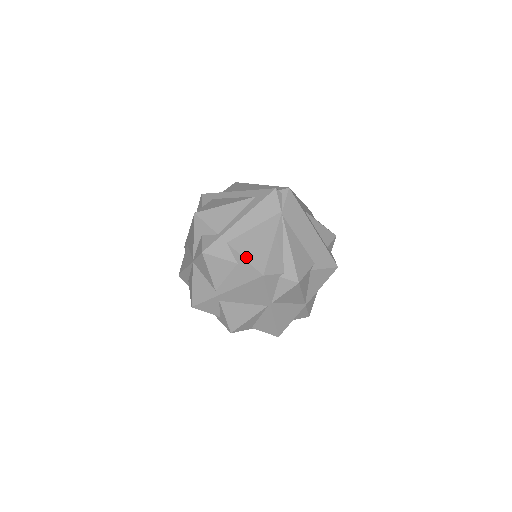
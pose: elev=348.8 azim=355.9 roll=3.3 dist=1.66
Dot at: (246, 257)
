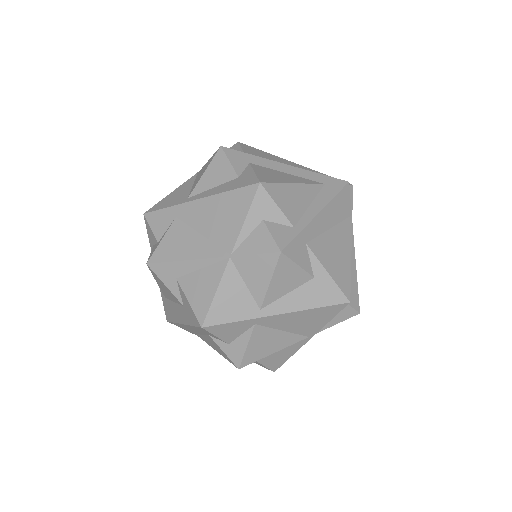
Dot at: (330, 271)
